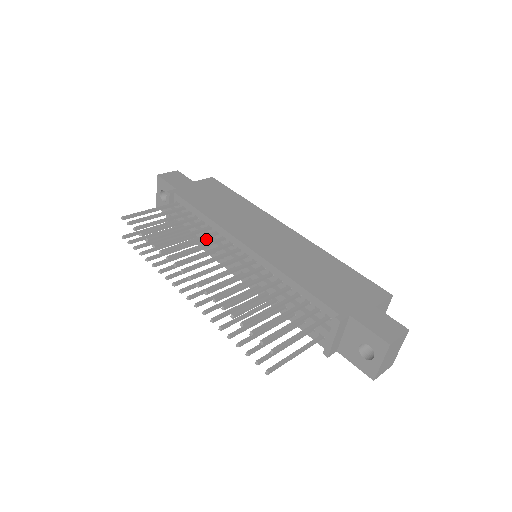
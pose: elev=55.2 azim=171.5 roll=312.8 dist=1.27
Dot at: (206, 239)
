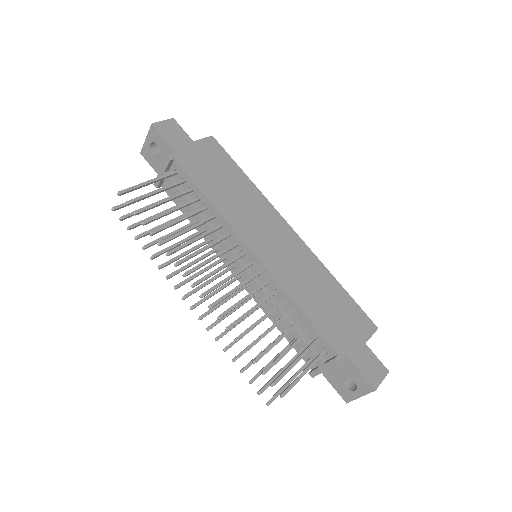
Dot at: (207, 227)
